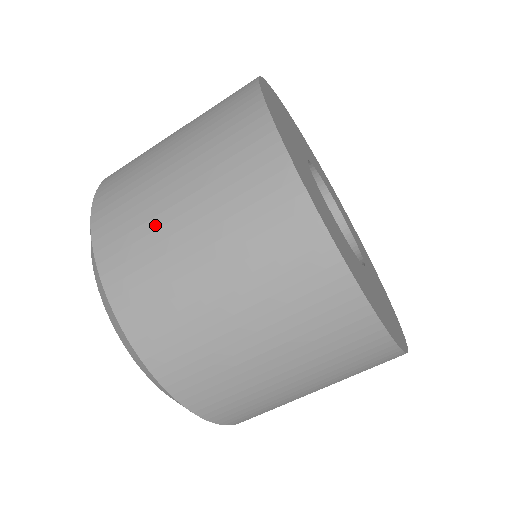
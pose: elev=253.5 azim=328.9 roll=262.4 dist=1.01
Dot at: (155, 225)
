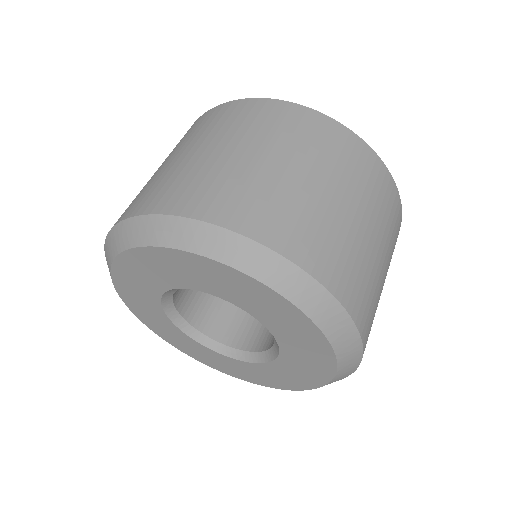
Dot at: (180, 169)
